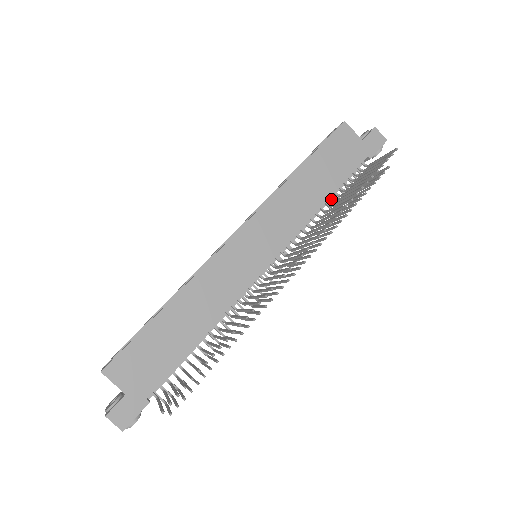
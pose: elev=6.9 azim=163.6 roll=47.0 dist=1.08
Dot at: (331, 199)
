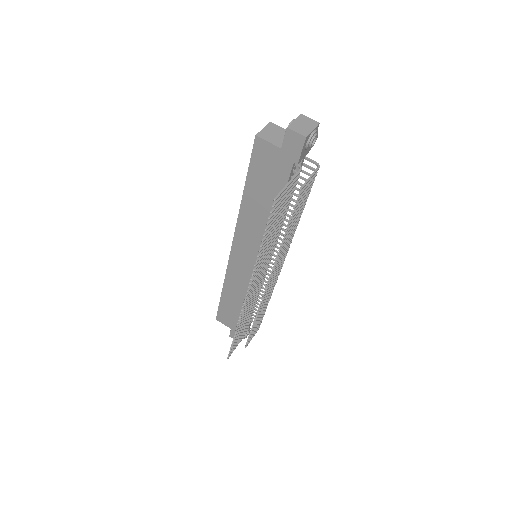
Dot at: occluded
